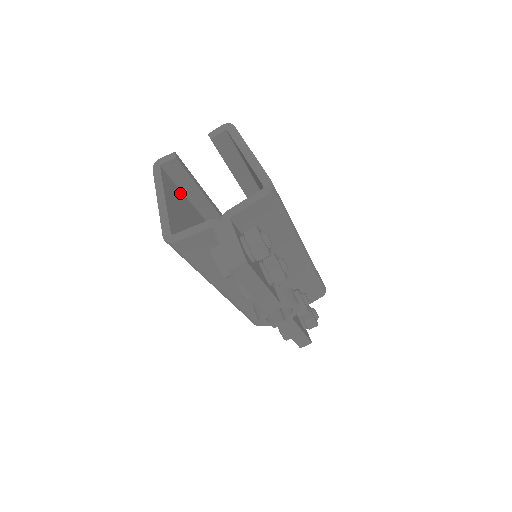
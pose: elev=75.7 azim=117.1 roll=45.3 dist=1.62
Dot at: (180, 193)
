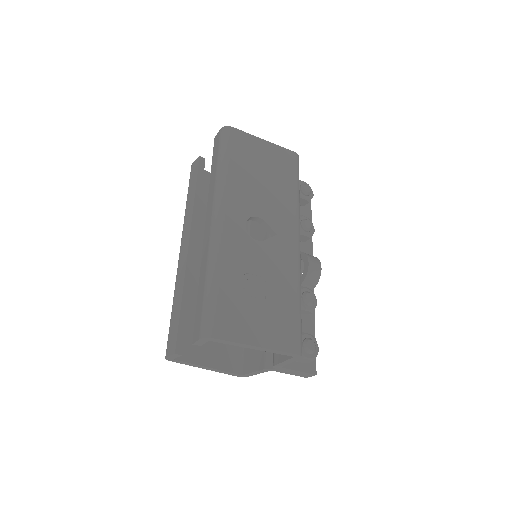
Dot at: occluded
